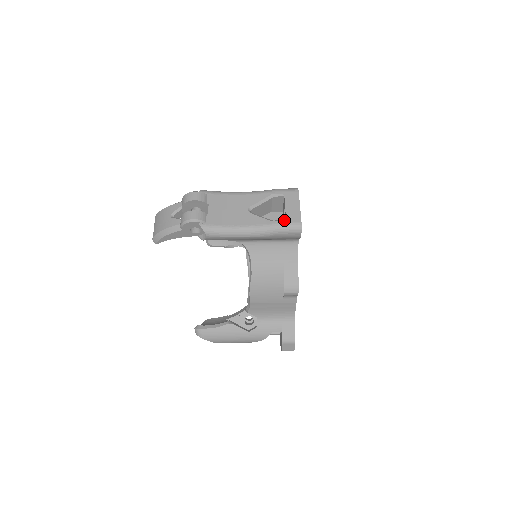
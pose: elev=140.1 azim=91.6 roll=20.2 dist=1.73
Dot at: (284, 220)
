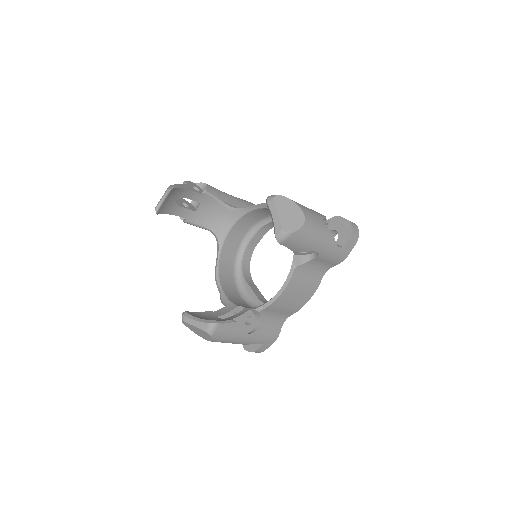
Dot at: occluded
